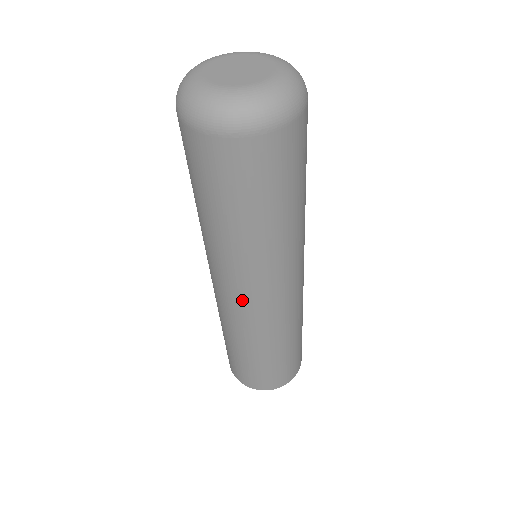
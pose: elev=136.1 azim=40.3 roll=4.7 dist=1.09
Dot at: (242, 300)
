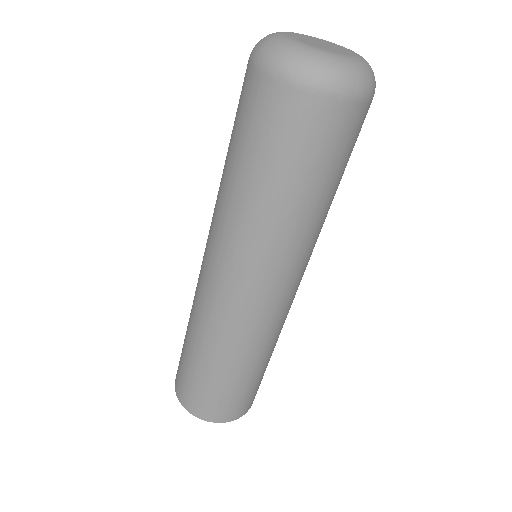
Dot at: (235, 292)
